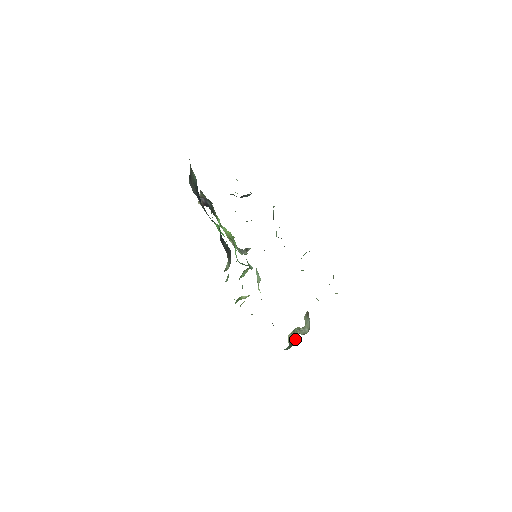
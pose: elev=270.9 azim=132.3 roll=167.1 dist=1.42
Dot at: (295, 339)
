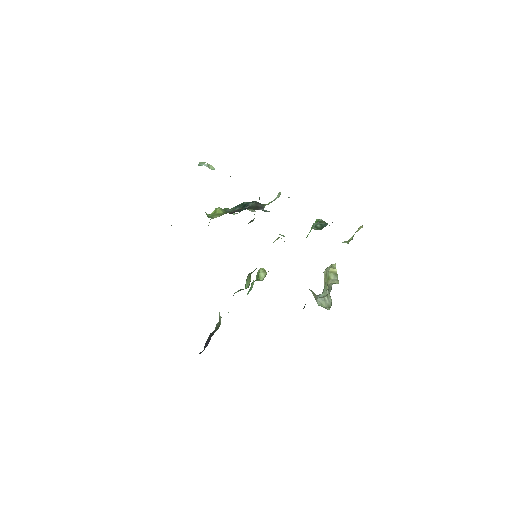
Dot at: occluded
